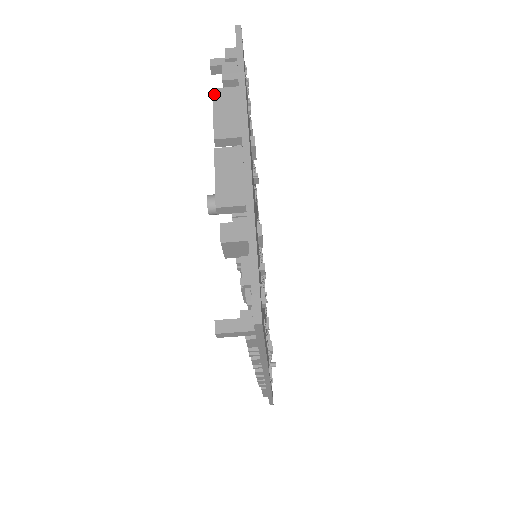
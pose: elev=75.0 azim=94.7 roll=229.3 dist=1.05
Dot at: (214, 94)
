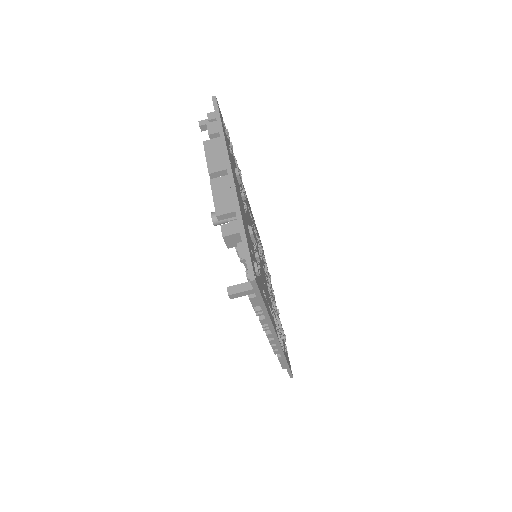
Dot at: (204, 145)
